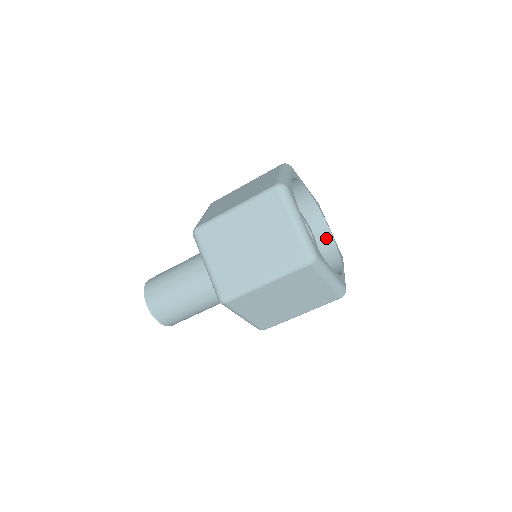
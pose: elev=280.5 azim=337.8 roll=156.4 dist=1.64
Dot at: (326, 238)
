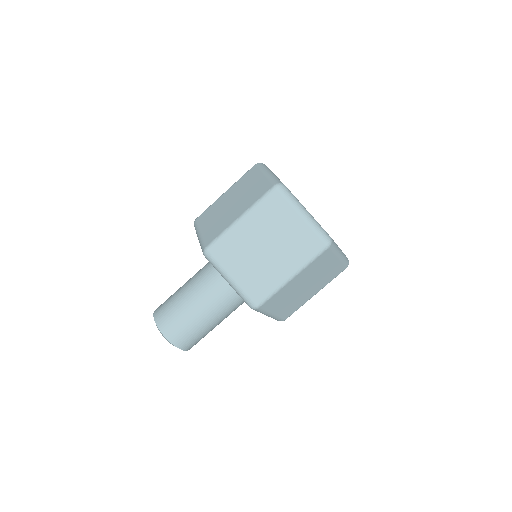
Dot at: occluded
